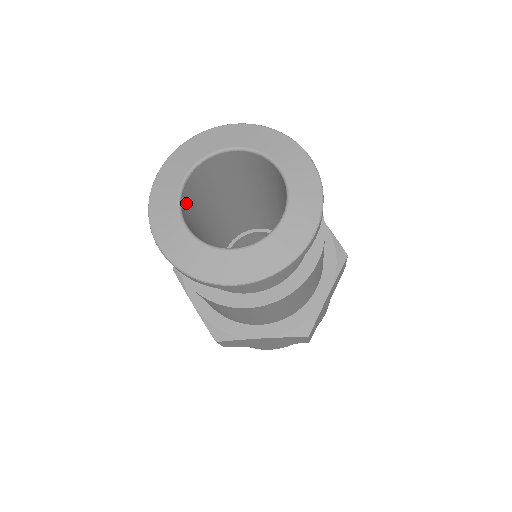
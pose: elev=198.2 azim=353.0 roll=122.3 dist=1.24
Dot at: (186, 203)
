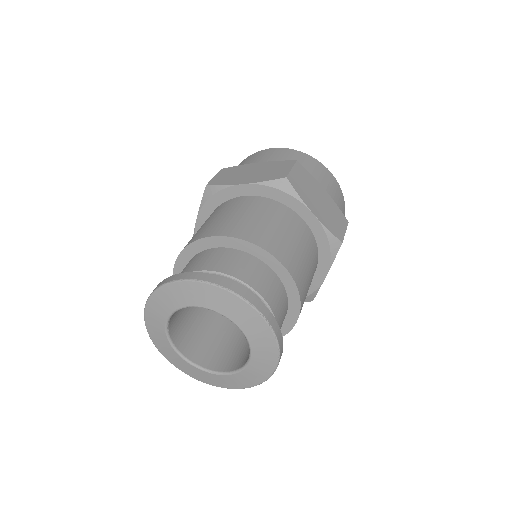
Dot at: (175, 325)
